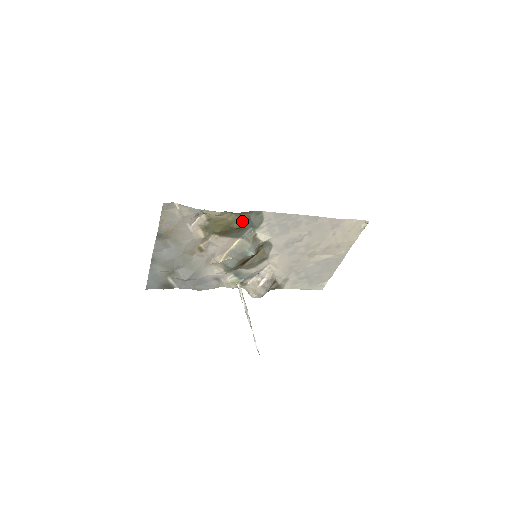
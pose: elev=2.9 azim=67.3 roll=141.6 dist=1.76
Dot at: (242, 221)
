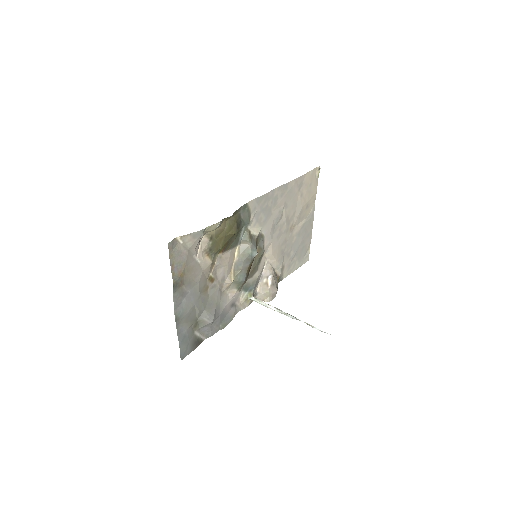
Dot at: (236, 223)
